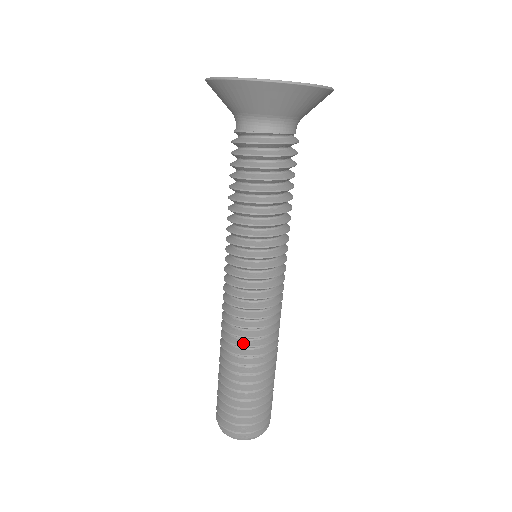
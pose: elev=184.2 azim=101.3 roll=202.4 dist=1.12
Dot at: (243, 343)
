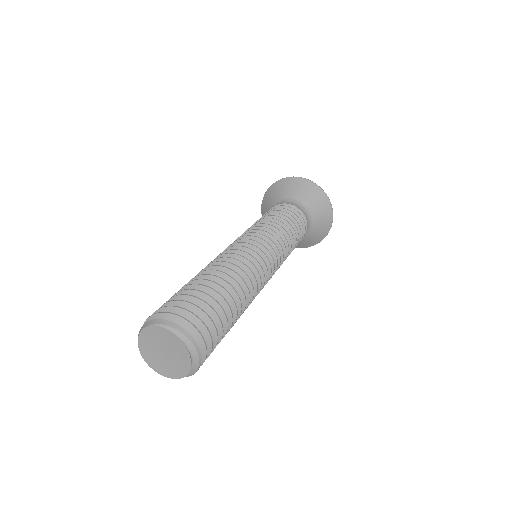
Dot at: occluded
